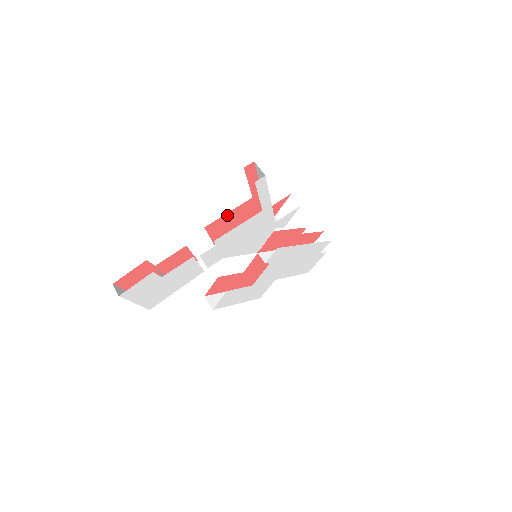
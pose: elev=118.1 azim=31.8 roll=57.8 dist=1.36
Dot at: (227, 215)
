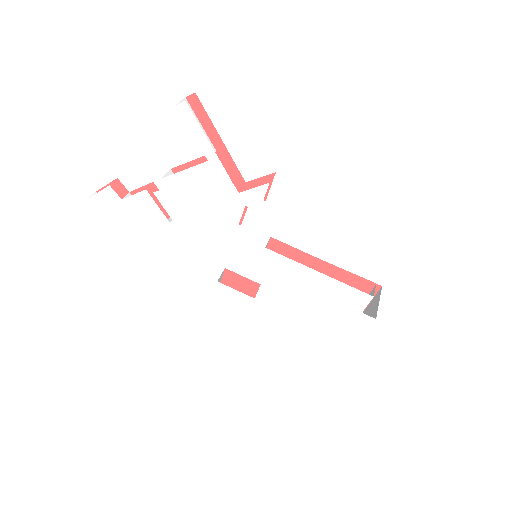
Dot at: (193, 164)
